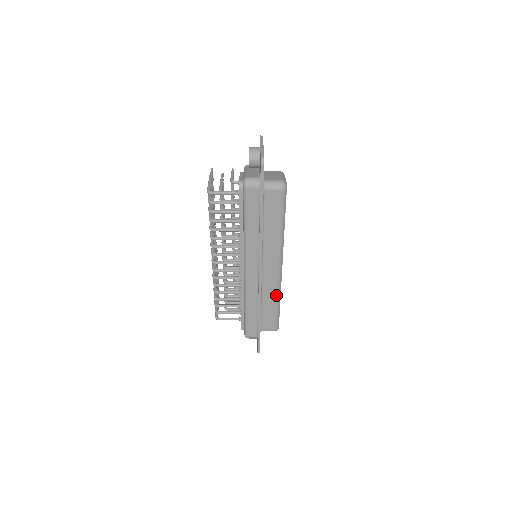
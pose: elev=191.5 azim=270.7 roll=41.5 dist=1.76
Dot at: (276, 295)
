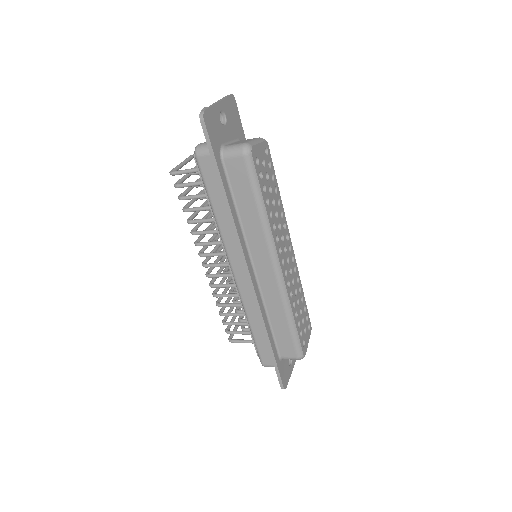
Dot at: (283, 307)
